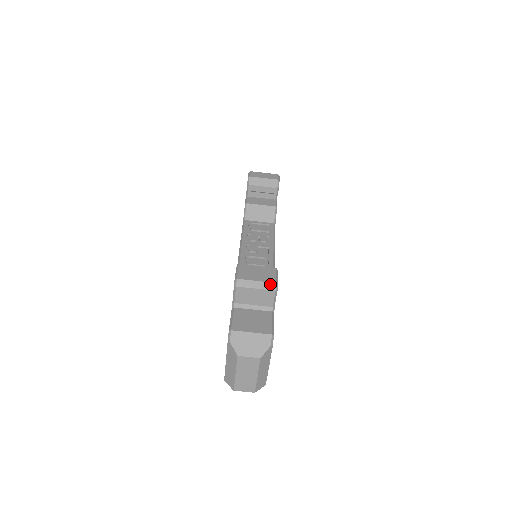
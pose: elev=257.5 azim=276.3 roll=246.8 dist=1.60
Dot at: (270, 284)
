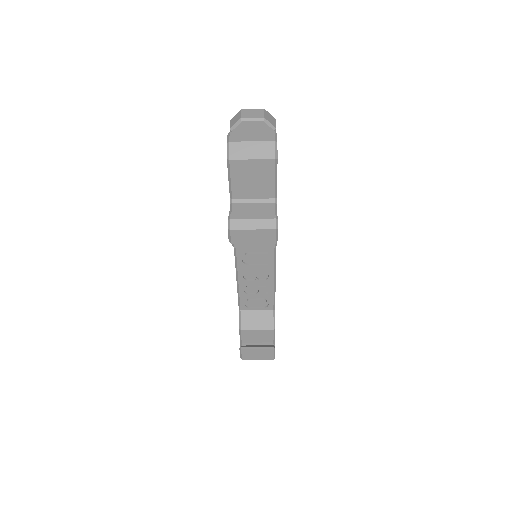
Dot at: (269, 359)
